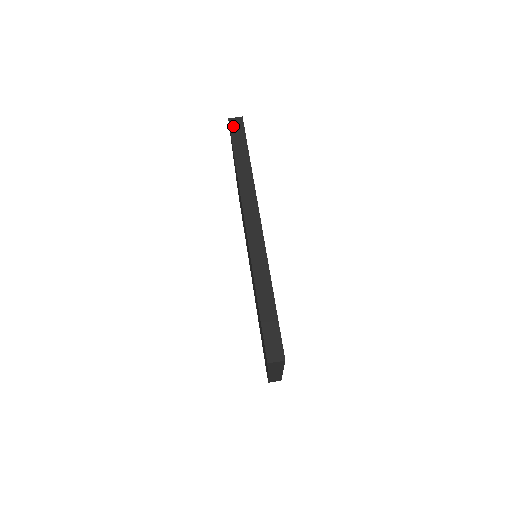
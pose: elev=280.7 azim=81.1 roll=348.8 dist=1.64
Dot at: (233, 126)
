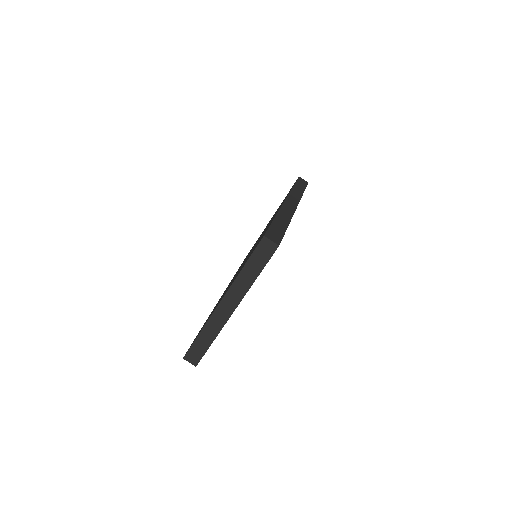
Dot at: (301, 179)
